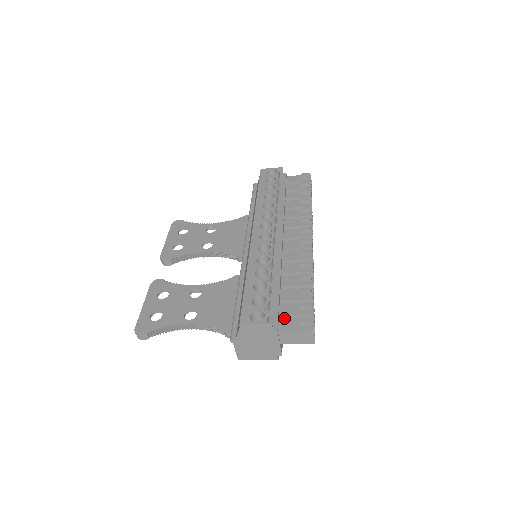
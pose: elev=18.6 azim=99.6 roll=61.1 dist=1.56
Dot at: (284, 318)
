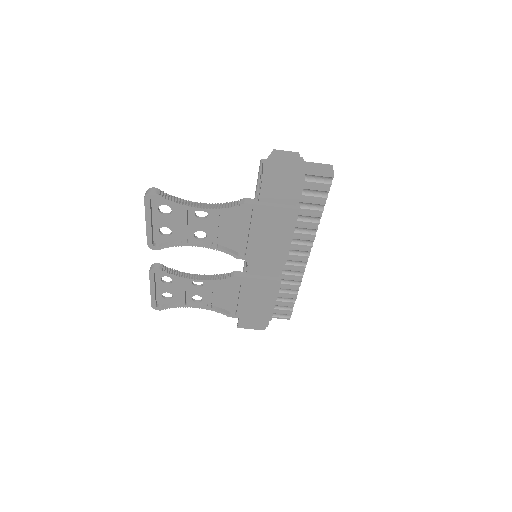
Dot at: occluded
